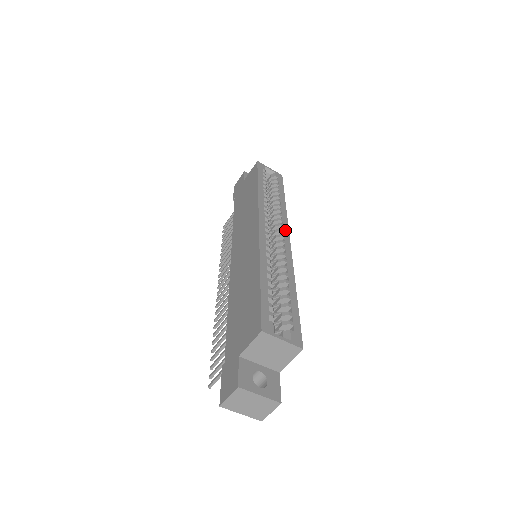
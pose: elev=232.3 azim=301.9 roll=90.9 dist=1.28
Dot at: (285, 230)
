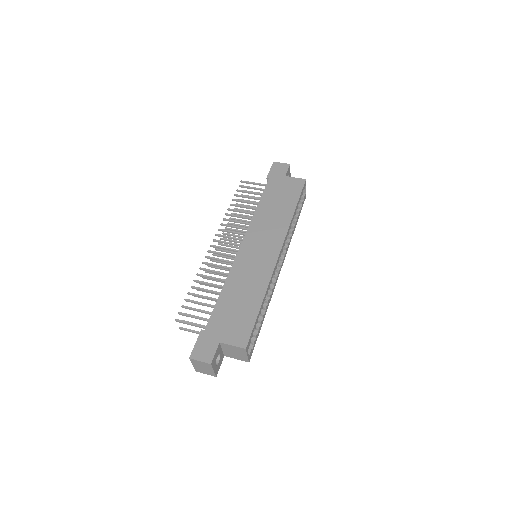
Dot at: (284, 259)
